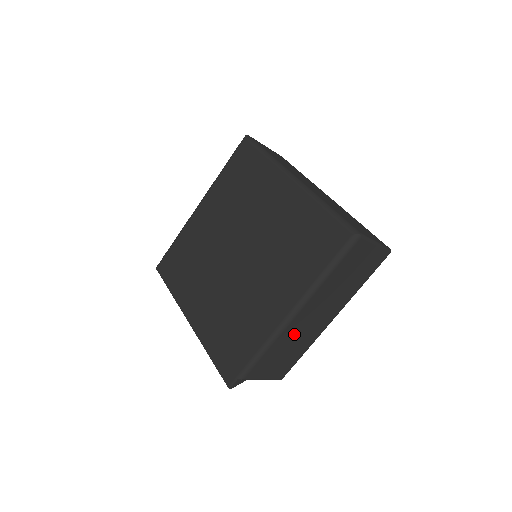
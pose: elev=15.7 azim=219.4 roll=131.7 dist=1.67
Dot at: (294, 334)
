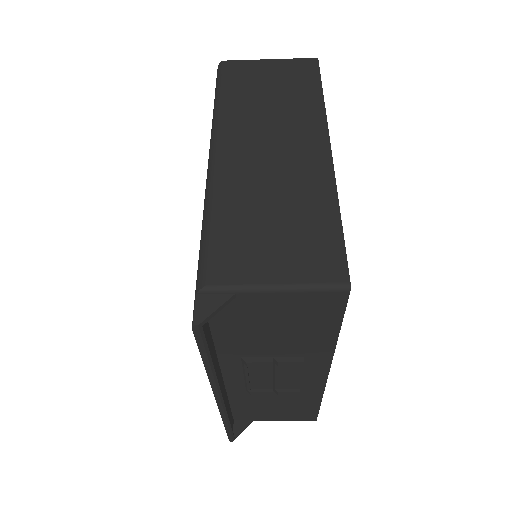
Dot at: (252, 183)
